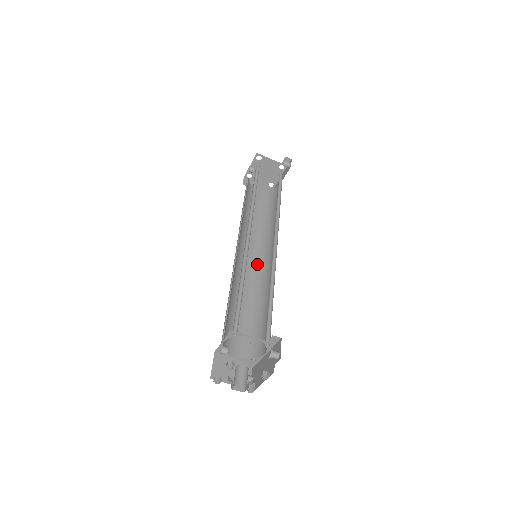
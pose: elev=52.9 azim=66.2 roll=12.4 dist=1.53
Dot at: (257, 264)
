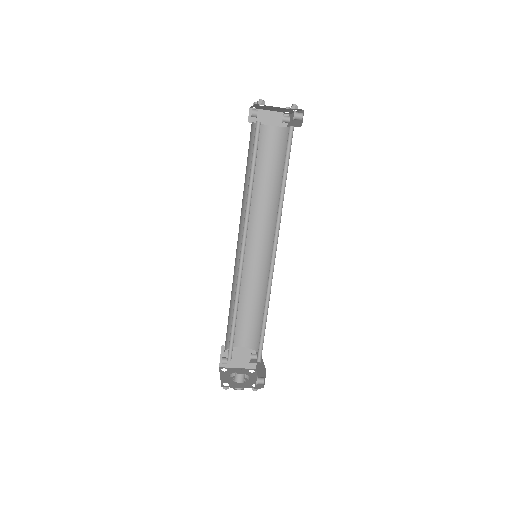
Dot at: (262, 248)
